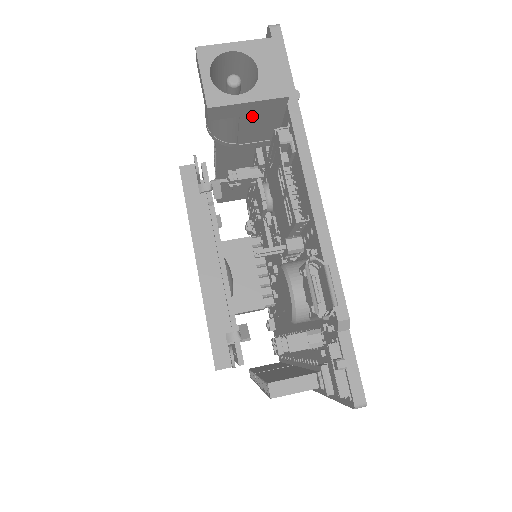
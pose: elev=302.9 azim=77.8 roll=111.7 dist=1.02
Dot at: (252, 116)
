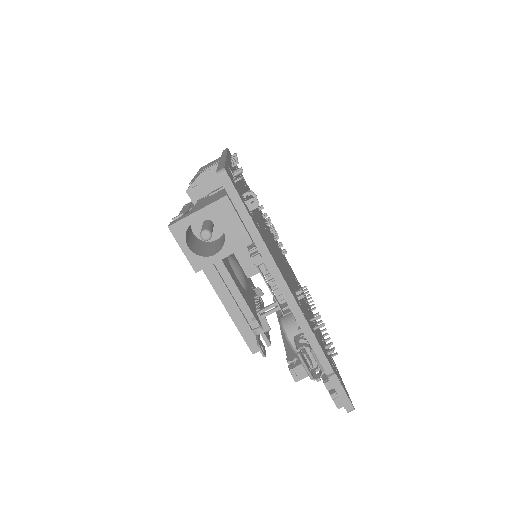
Dot at: occluded
